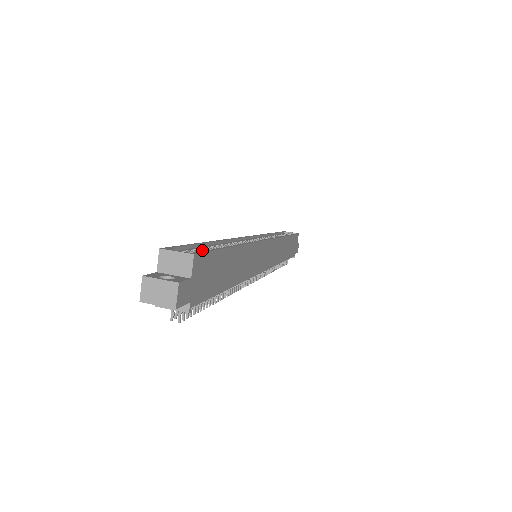
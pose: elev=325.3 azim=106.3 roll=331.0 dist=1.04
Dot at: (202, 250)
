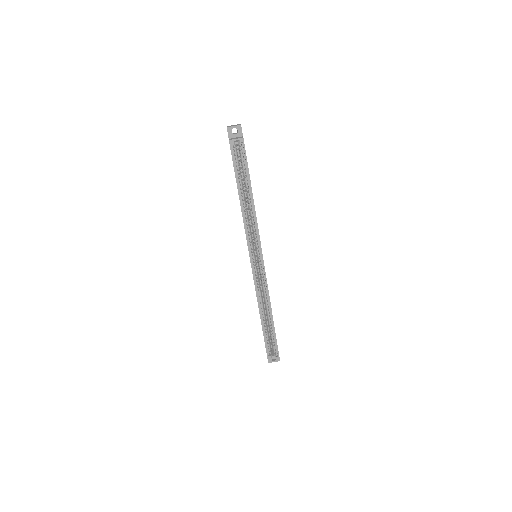
Dot at: (268, 335)
